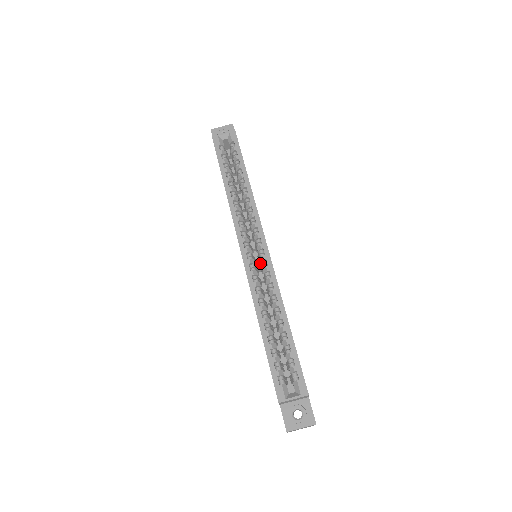
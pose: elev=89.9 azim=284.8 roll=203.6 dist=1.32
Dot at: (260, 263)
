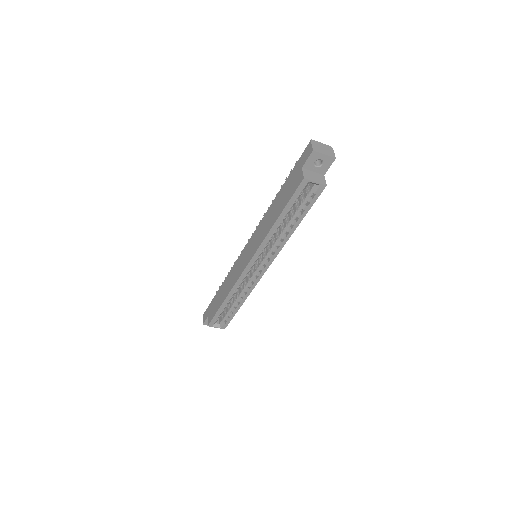
Dot at: occluded
